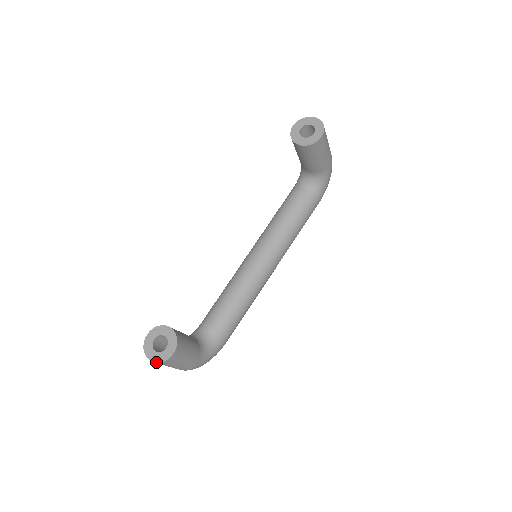
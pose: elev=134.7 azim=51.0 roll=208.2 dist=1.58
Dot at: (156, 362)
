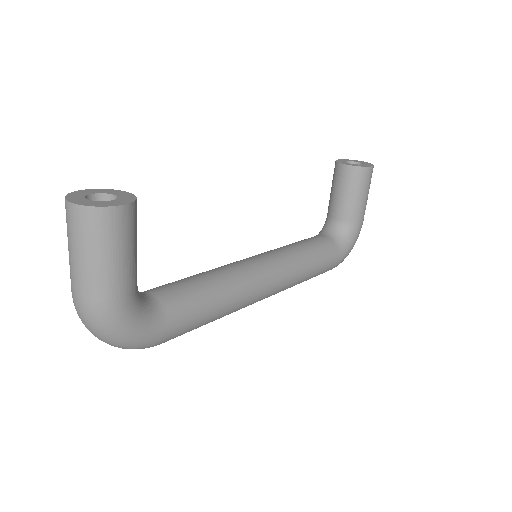
Dot at: (81, 204)
